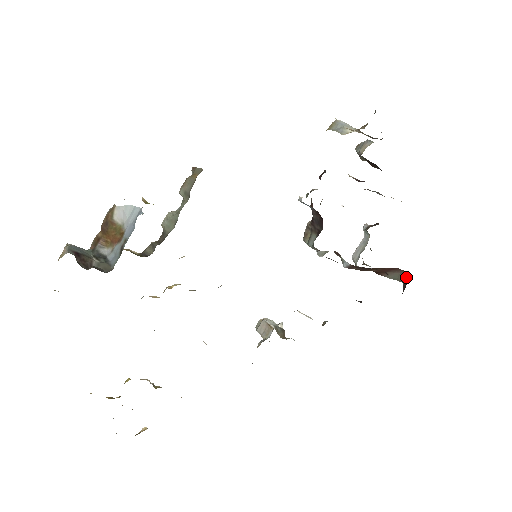
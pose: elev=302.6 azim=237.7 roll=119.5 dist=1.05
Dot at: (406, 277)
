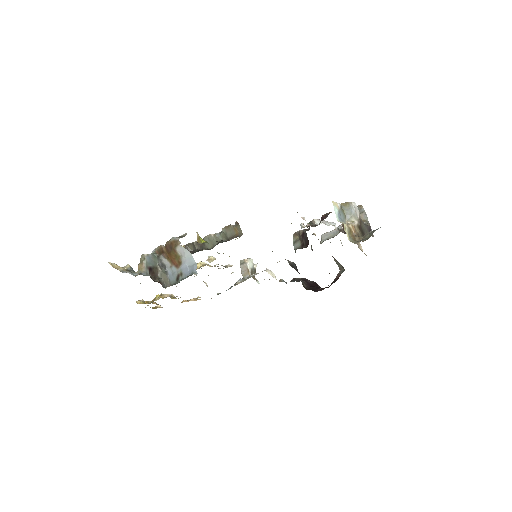
Dot at: (343, 271)
